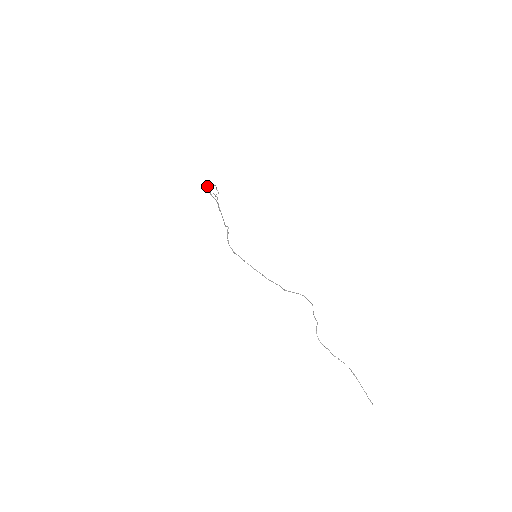
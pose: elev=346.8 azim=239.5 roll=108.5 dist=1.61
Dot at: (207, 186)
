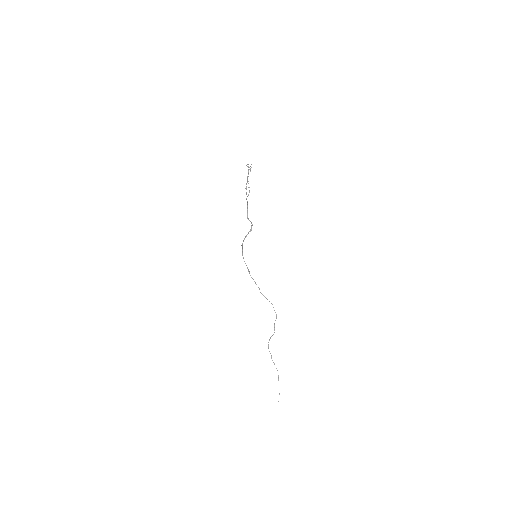
Dot at: (248, 167)
